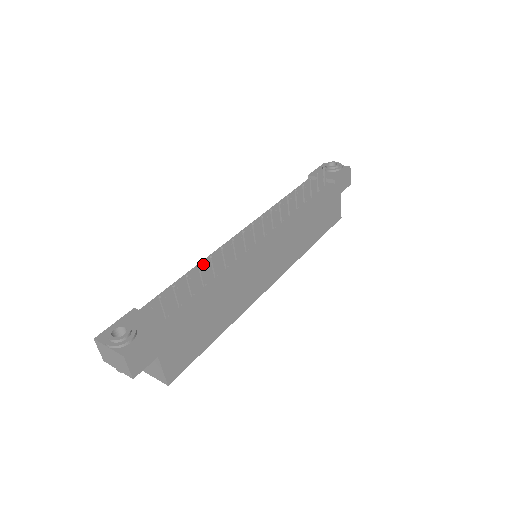
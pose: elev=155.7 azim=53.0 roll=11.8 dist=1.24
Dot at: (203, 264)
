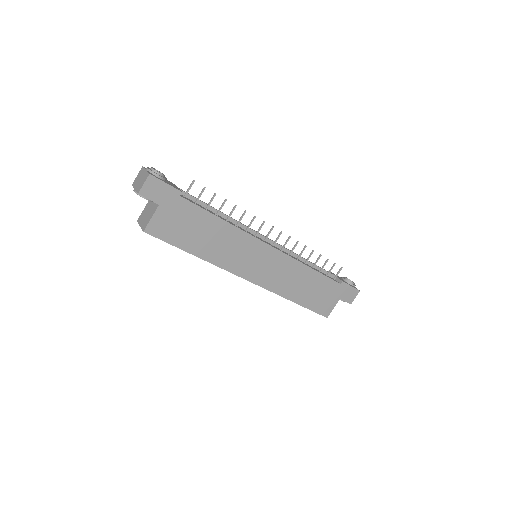
Dot at: occluded
